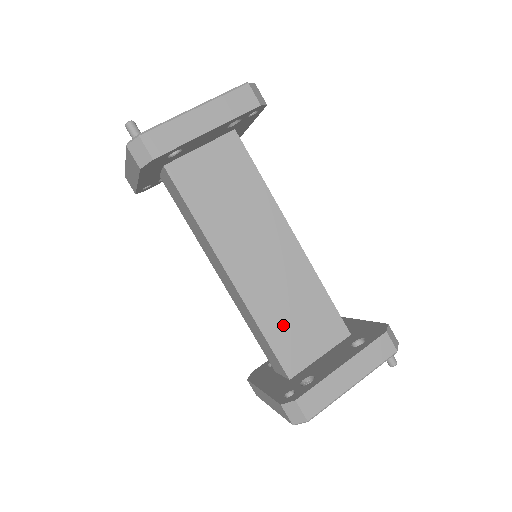
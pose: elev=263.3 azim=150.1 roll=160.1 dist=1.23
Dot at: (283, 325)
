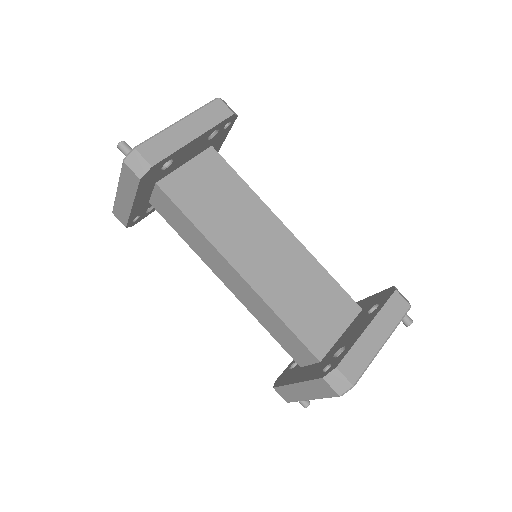
Dot at: (300, 310)
